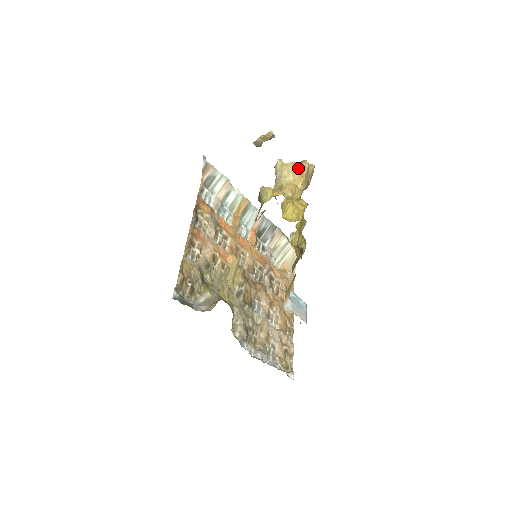
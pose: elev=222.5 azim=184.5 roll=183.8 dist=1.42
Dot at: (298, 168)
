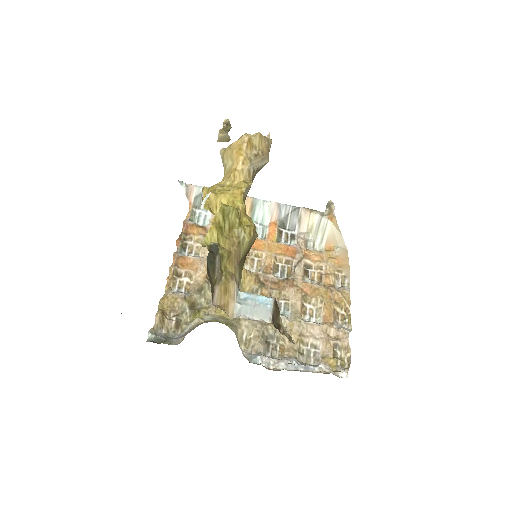
Dot at: (234, 148)
